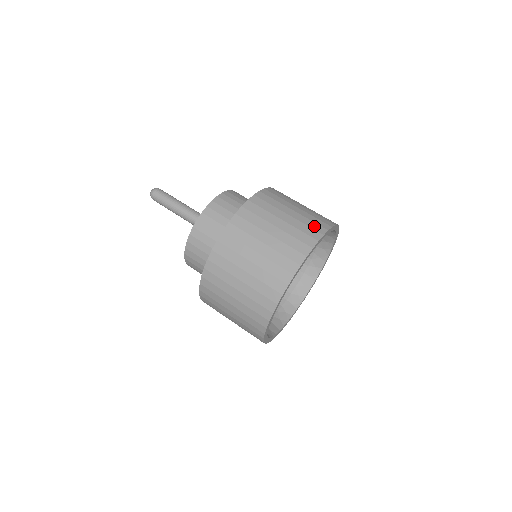
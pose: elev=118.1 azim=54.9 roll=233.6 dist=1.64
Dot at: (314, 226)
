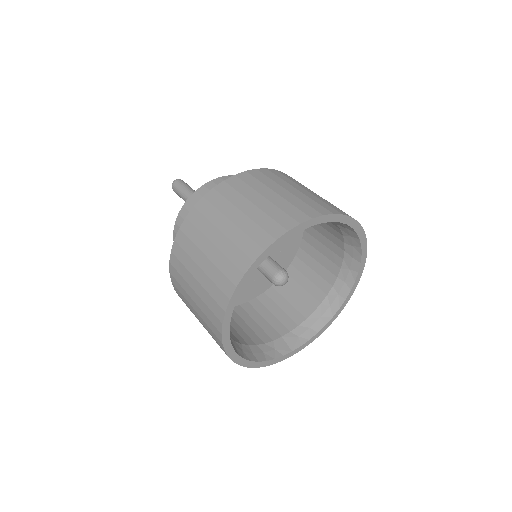
Dot at: (281, 218)
